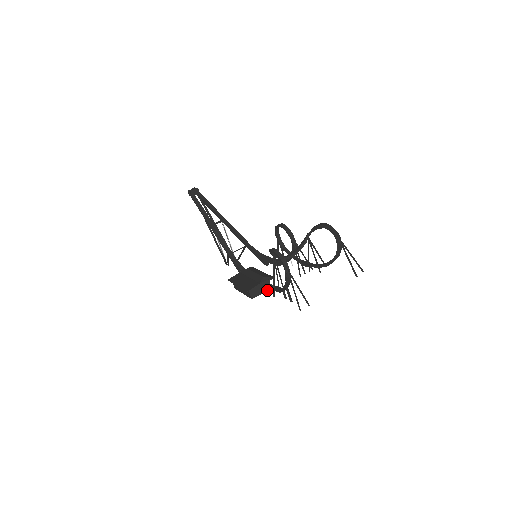
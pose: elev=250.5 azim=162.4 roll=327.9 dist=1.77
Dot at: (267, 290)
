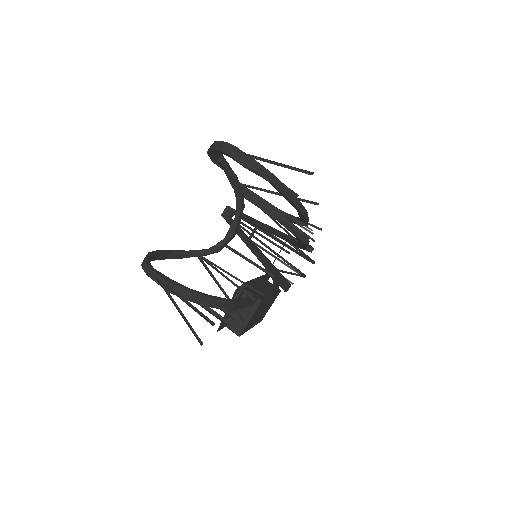
Dot at: (255, 308)
